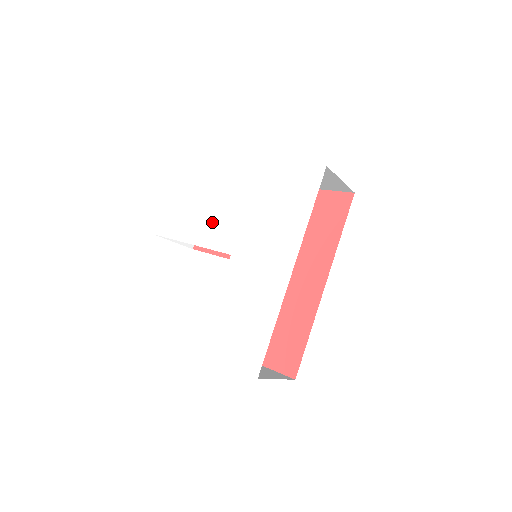
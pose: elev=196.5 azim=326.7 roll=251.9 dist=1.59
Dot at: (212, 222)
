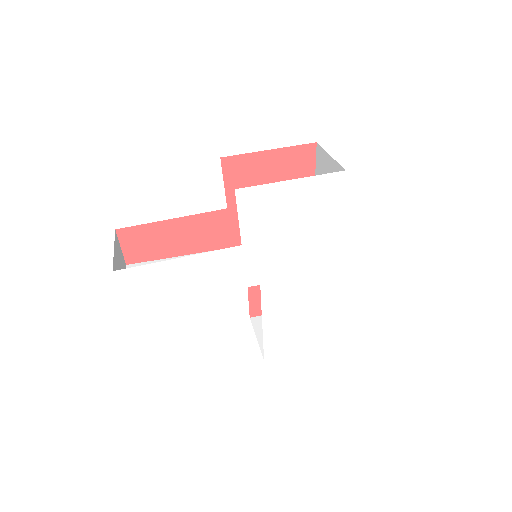
Dot at: (217, 267)
